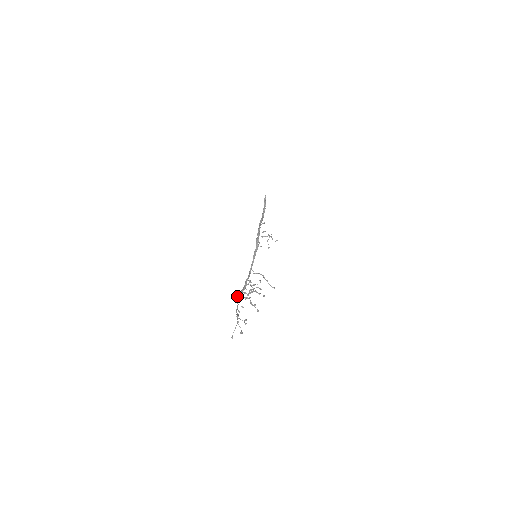
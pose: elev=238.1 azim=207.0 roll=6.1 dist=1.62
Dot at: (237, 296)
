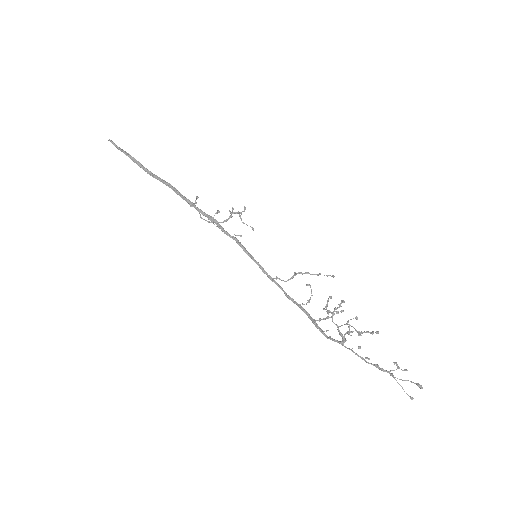
Dot at: (324, 335)
